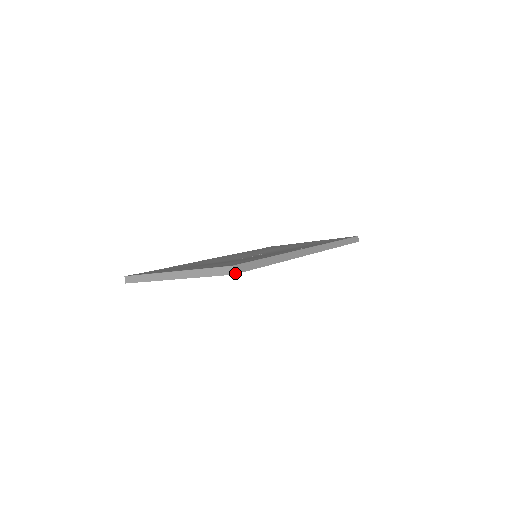
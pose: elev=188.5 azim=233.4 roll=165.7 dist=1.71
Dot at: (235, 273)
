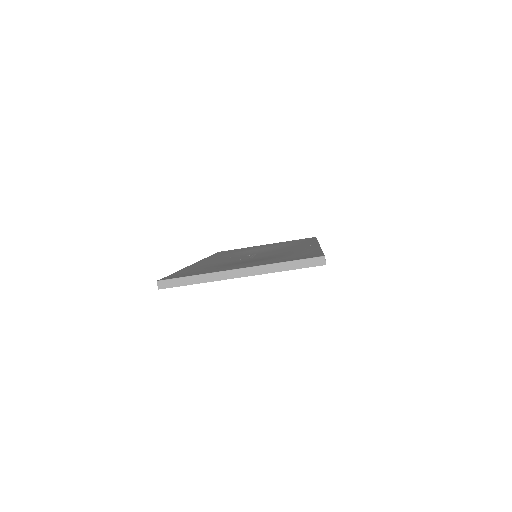
Dot at: occluded
